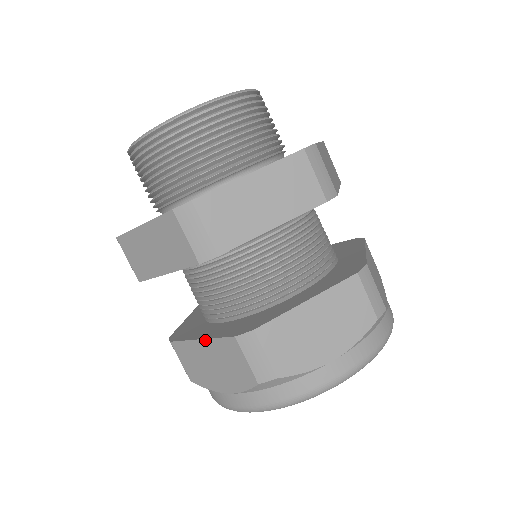
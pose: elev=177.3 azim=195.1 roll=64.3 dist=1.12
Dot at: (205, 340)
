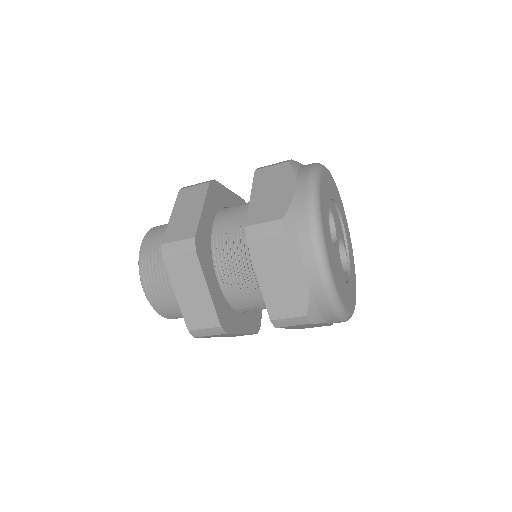
Dot at: (257, 276)
